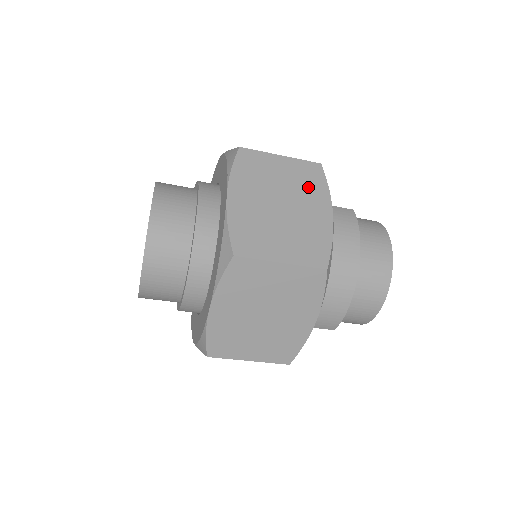
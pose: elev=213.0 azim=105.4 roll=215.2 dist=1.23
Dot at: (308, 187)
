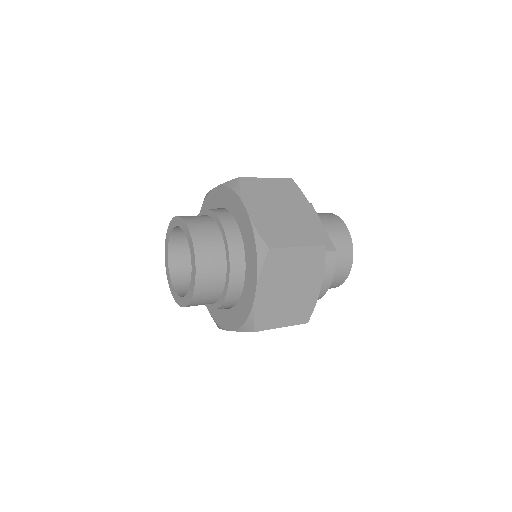
Dot at: (311, 269)
